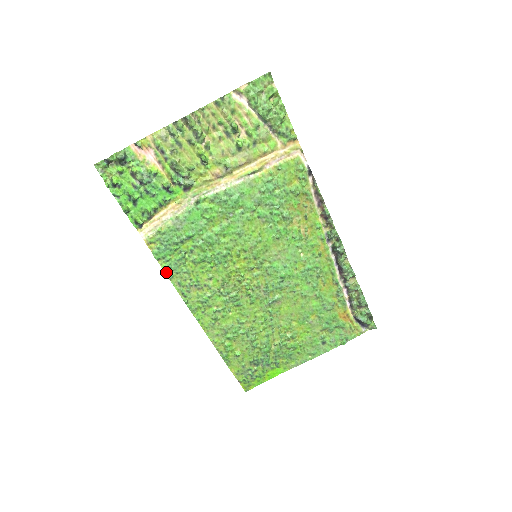
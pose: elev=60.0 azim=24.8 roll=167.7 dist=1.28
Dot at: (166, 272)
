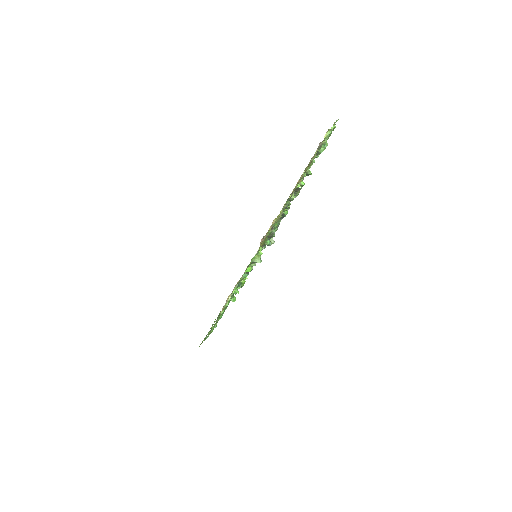
Dot at: occluded
